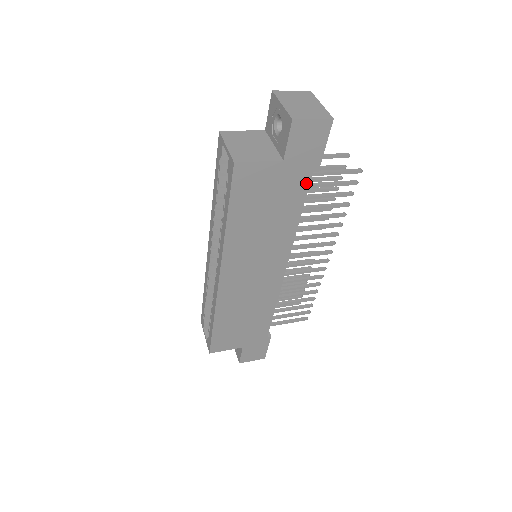
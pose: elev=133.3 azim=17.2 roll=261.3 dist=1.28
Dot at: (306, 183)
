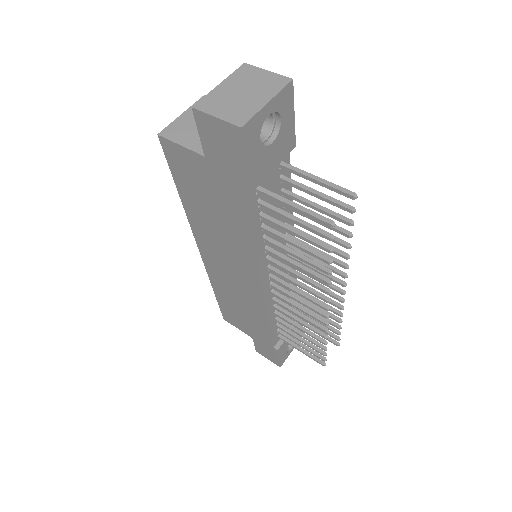
Dot at: (243, 199)
